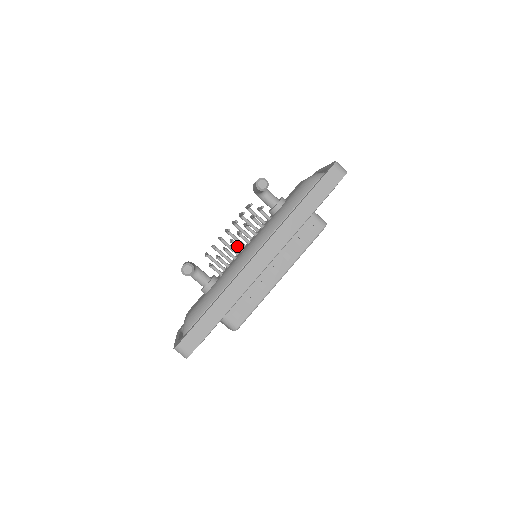
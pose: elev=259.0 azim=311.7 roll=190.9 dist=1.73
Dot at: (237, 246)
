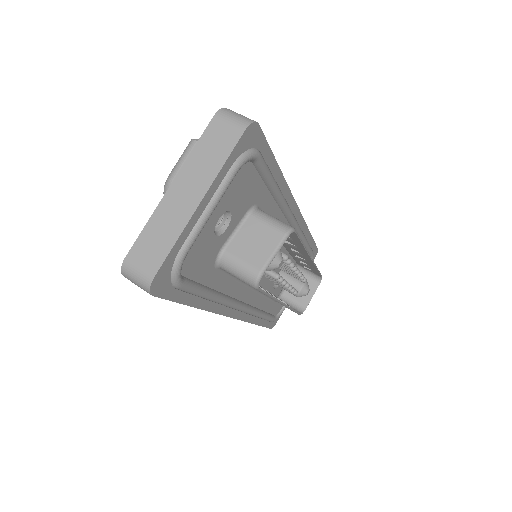
Dot at: occluded
